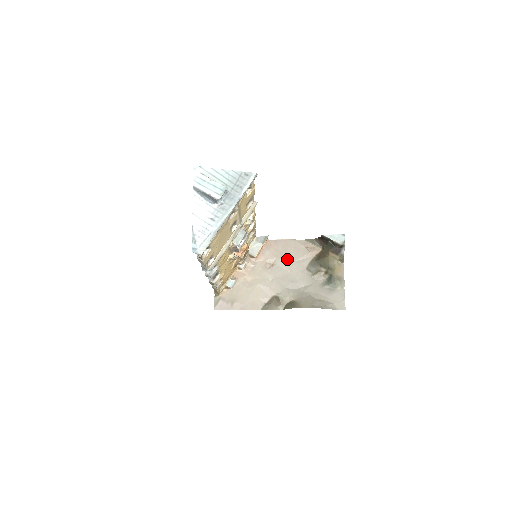
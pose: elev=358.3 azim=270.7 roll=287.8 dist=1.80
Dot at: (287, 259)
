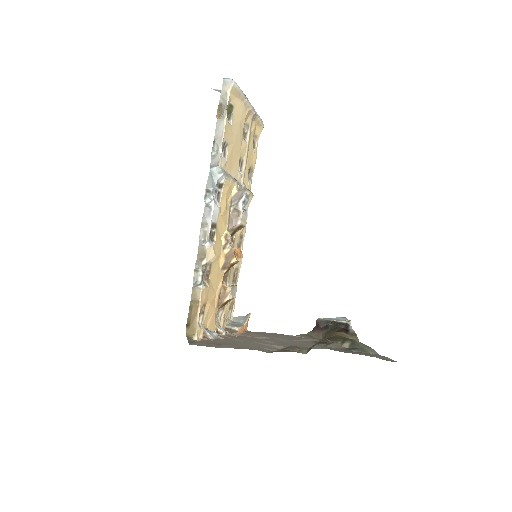
Dot at: (283, 338)
